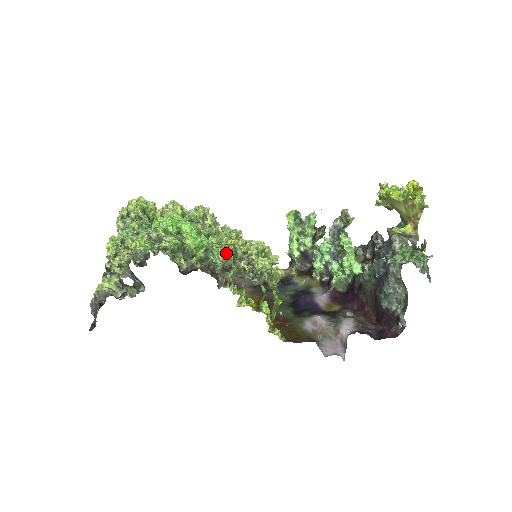
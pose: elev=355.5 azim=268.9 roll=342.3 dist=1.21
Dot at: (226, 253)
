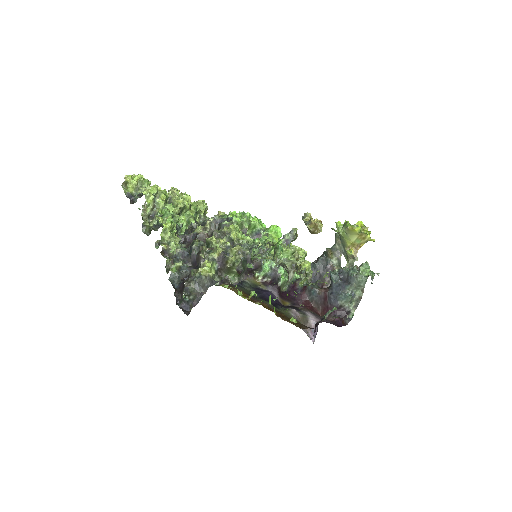
Dot at: (290, 254)
